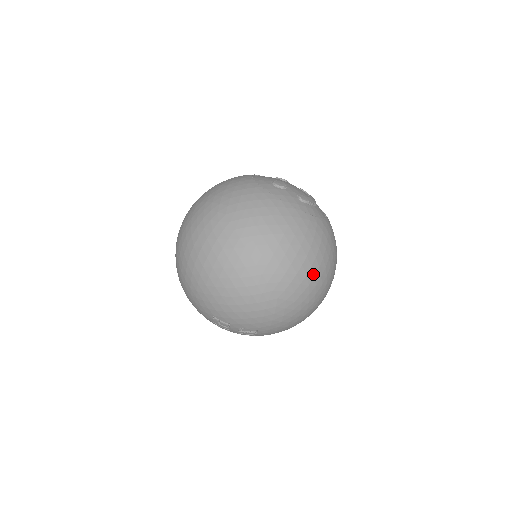
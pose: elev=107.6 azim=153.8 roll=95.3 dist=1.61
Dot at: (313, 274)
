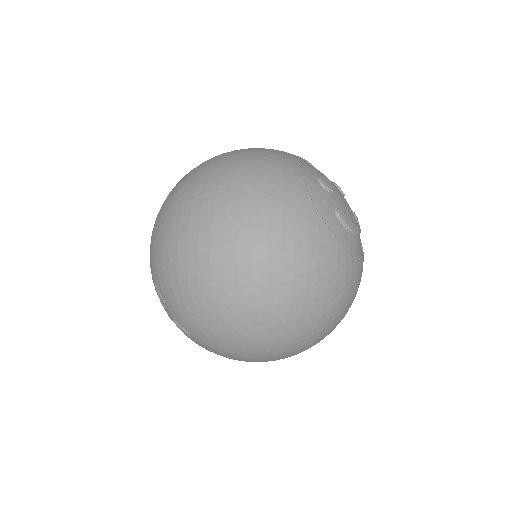
Dot at: (289, 307)
